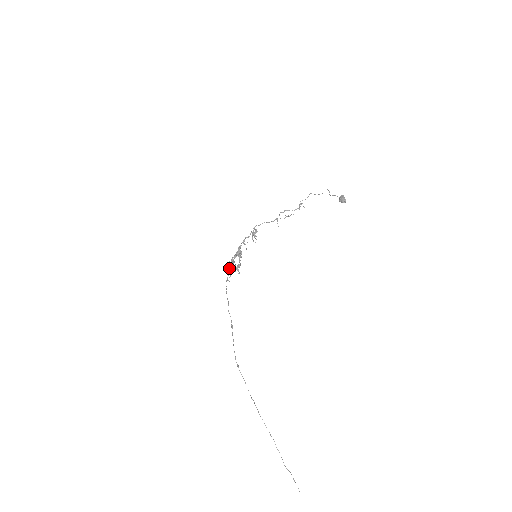
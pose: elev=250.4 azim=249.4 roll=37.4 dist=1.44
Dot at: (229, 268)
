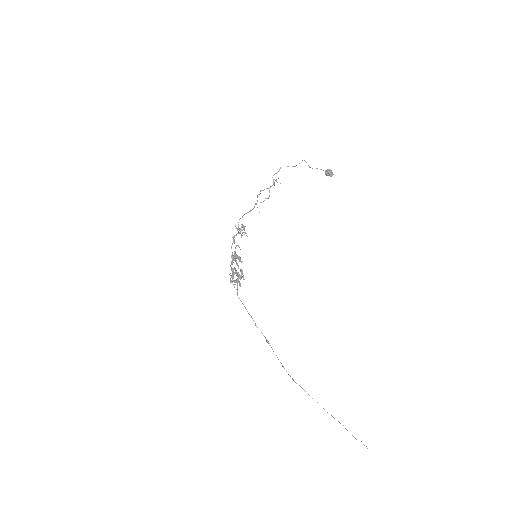
Dot at: (236, 280)
